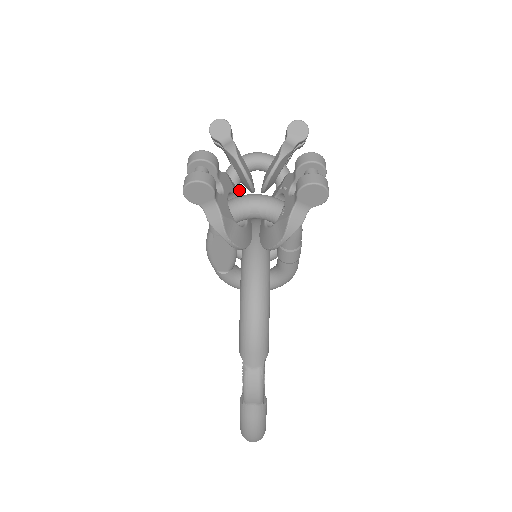
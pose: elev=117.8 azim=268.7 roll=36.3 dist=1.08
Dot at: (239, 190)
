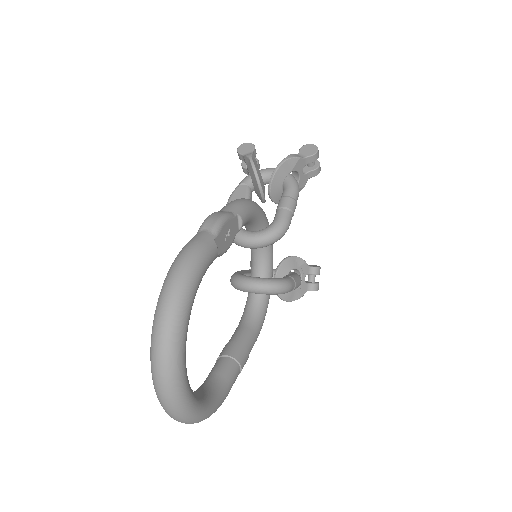
Dot at: occluded
